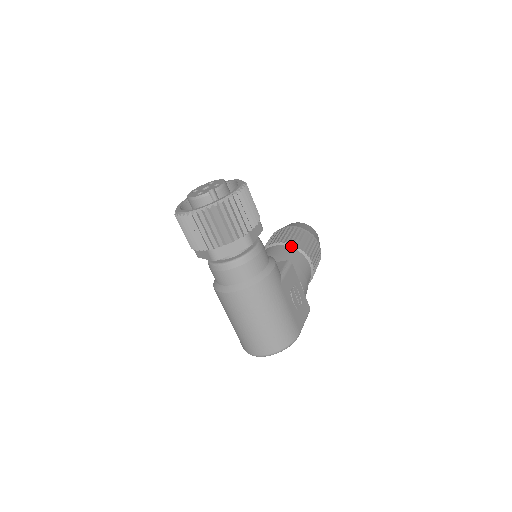
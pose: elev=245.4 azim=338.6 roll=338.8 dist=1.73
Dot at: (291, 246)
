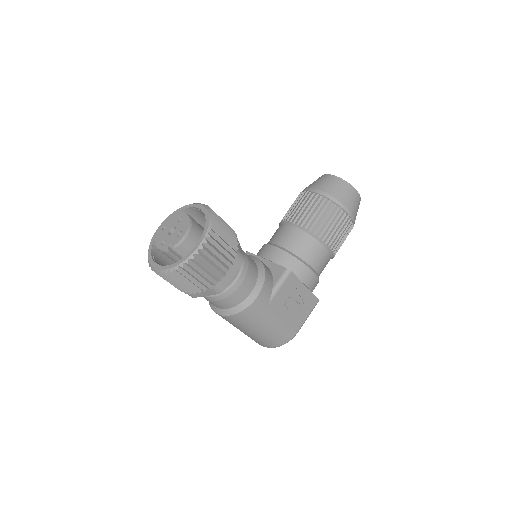
Dot at: (306, 231)
